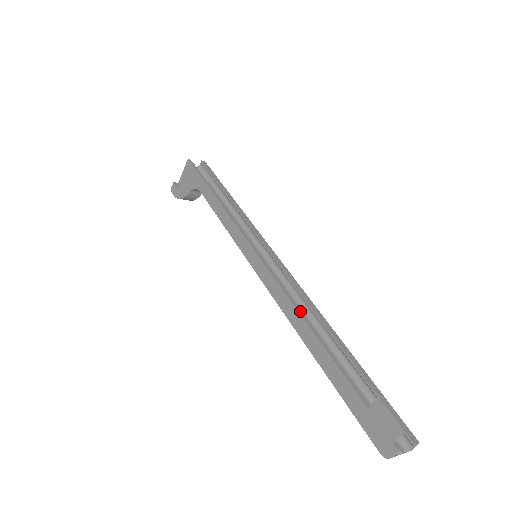
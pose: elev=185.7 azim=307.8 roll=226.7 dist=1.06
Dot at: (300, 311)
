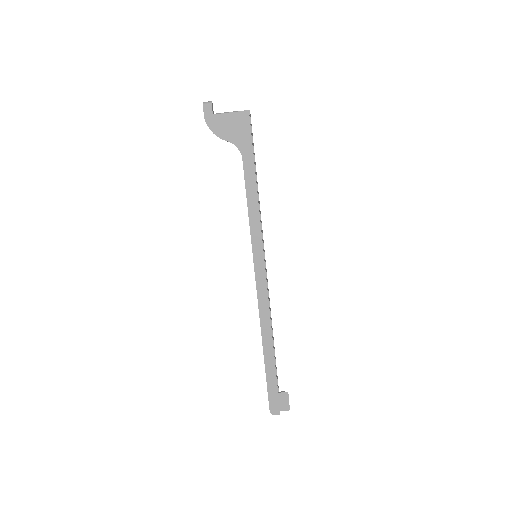
Dot at: occluded
